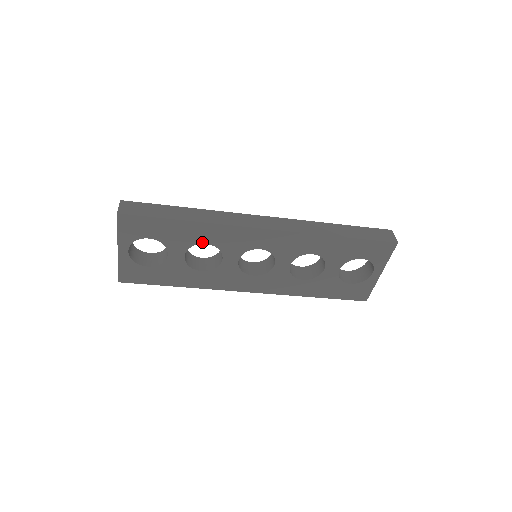
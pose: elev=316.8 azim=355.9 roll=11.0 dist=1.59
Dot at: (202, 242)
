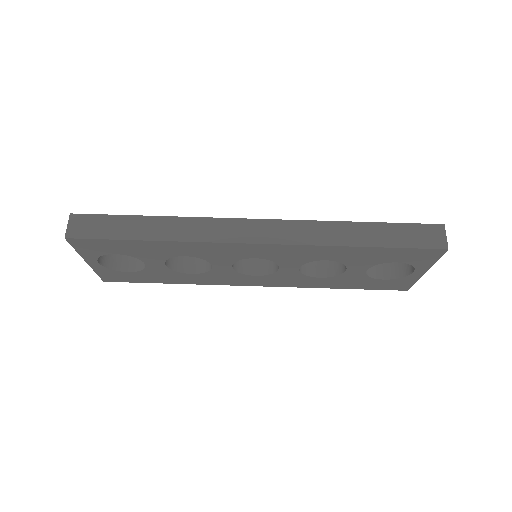
Dot at: (180, 255)
